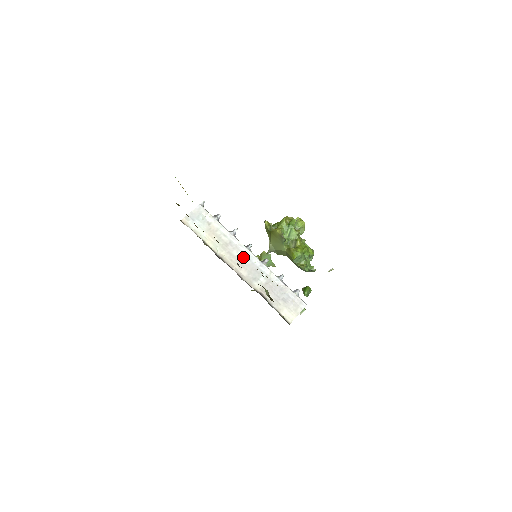
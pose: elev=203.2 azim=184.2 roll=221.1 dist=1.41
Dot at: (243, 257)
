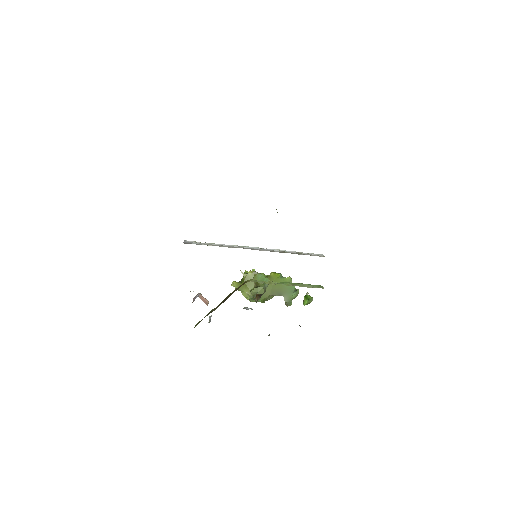
Dot at: (250, 248)
